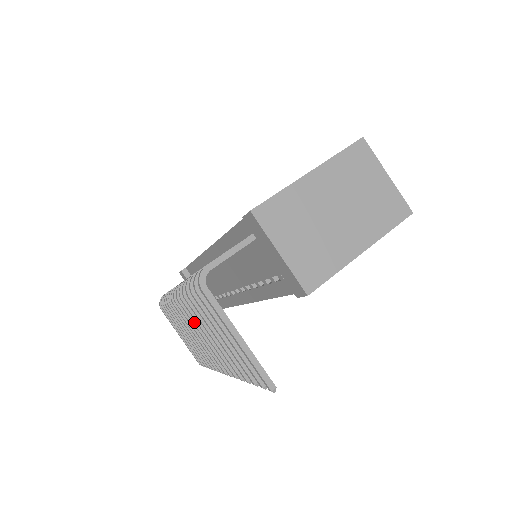
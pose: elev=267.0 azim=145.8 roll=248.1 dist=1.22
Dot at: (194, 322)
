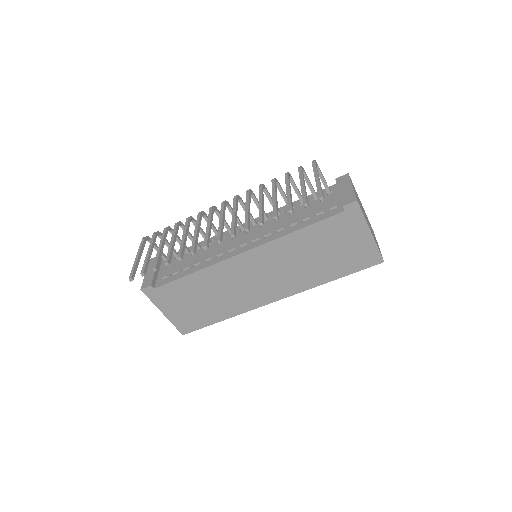
Dot at: (236, 206)
